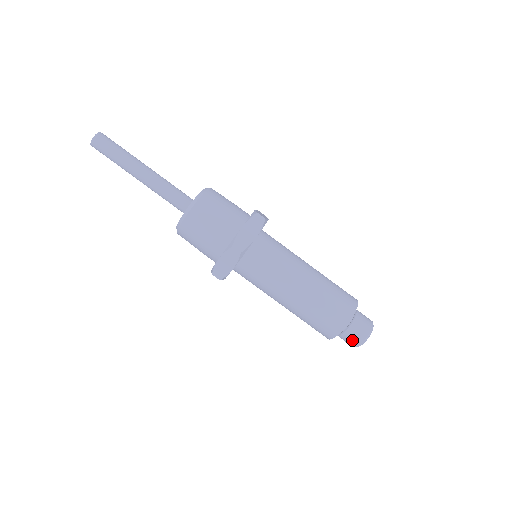
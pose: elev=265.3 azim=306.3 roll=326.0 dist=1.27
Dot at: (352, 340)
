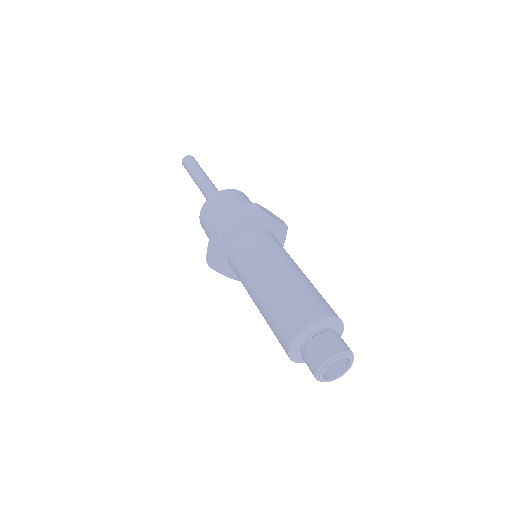
Dot at: (324, 347)
